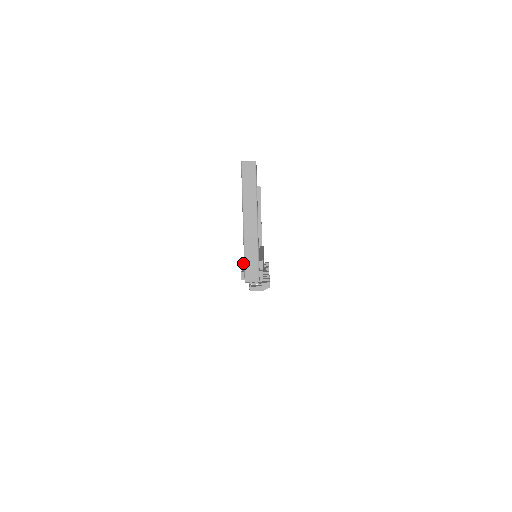
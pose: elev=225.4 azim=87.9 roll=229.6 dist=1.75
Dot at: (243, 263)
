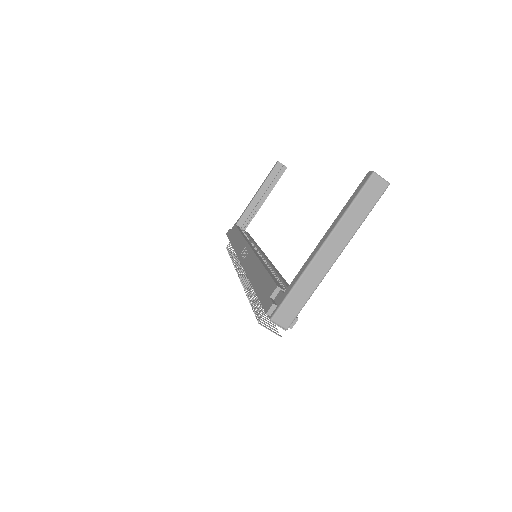
Dot at: (278, 290)
